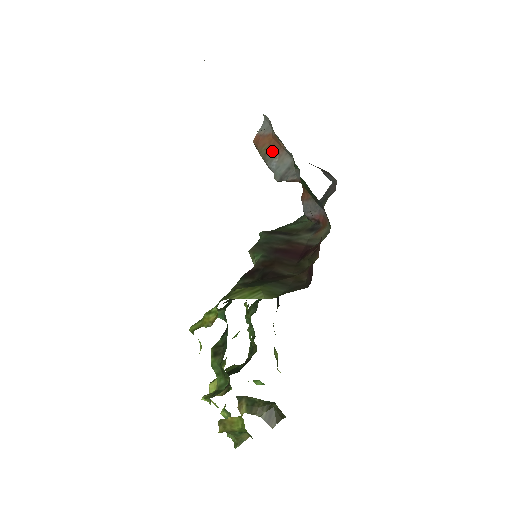
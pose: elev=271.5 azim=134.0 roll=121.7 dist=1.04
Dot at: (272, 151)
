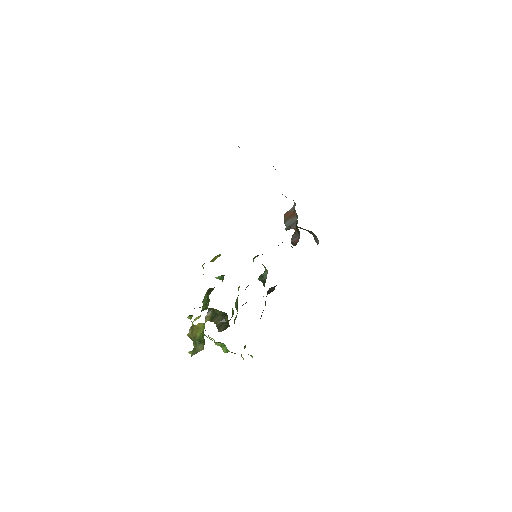
Dot at: (290, 217)
